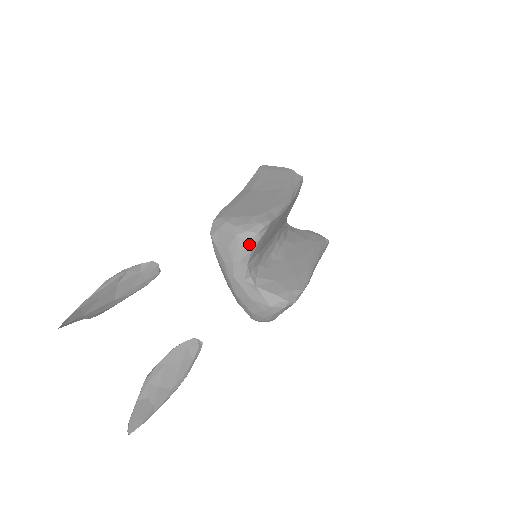
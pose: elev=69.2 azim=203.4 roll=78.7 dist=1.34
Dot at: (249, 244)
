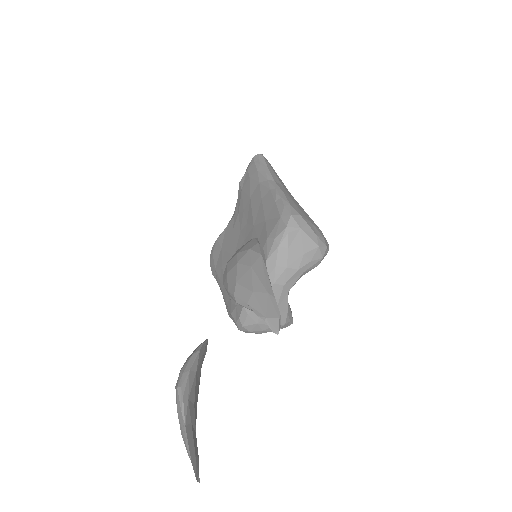
Dot at: (321, 260)
